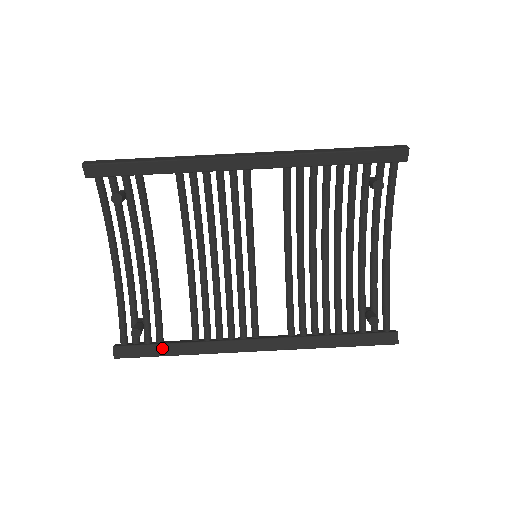
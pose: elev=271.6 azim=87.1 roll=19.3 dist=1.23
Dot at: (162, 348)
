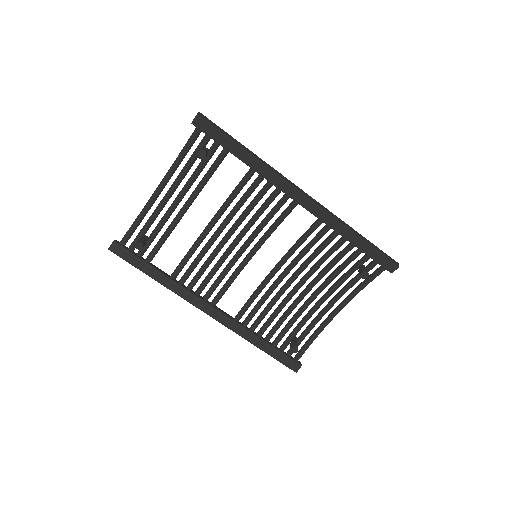
Dot at: (147, 267)
